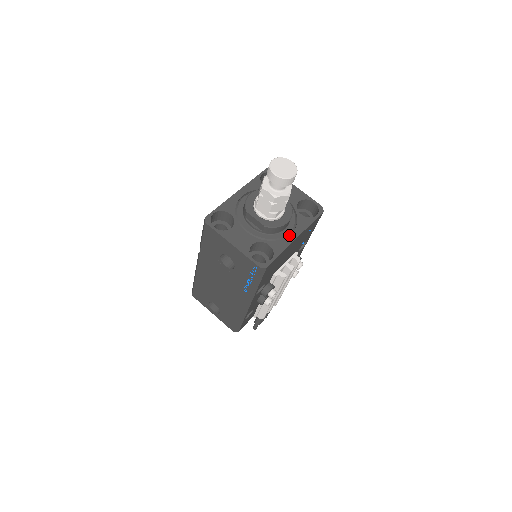
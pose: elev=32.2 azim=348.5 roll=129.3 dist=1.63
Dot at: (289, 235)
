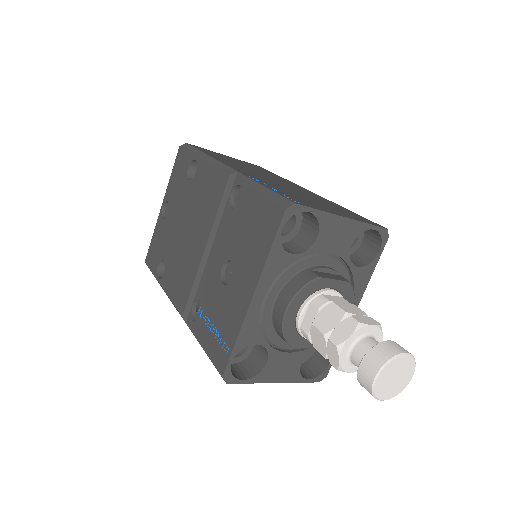
Dot at: occluded
